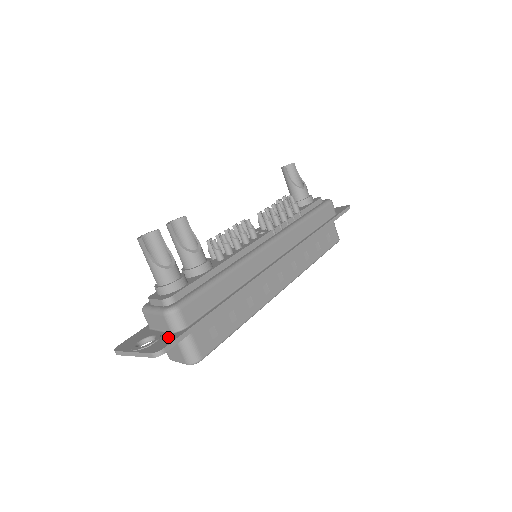
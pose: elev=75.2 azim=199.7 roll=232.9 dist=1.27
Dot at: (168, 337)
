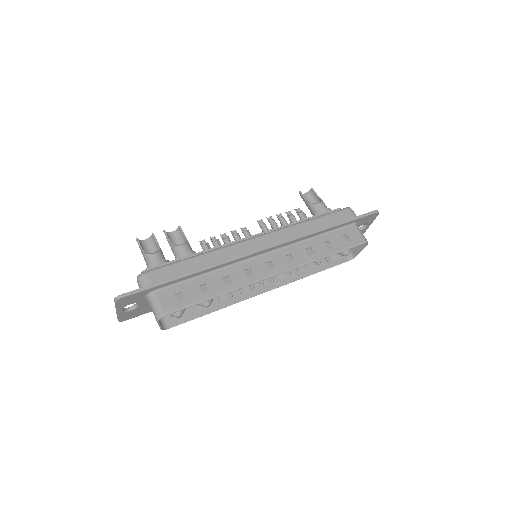
Dot at: occluded
